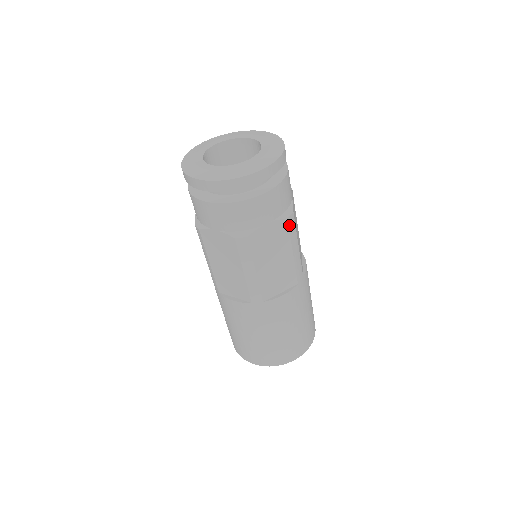
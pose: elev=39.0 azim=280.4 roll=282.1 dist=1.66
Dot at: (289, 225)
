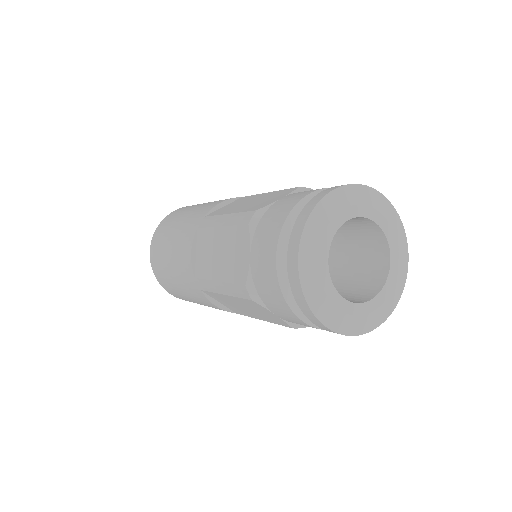
Dot at: occluded
